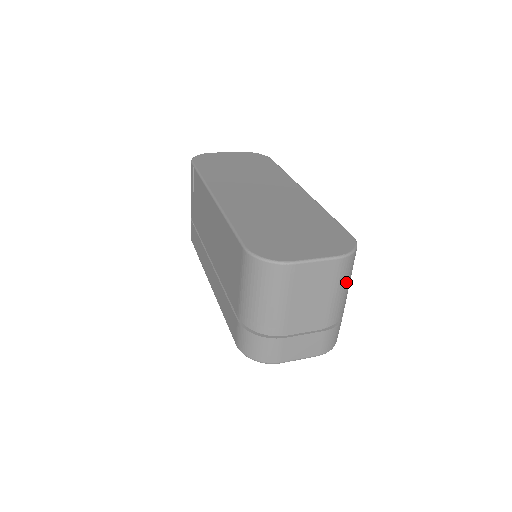
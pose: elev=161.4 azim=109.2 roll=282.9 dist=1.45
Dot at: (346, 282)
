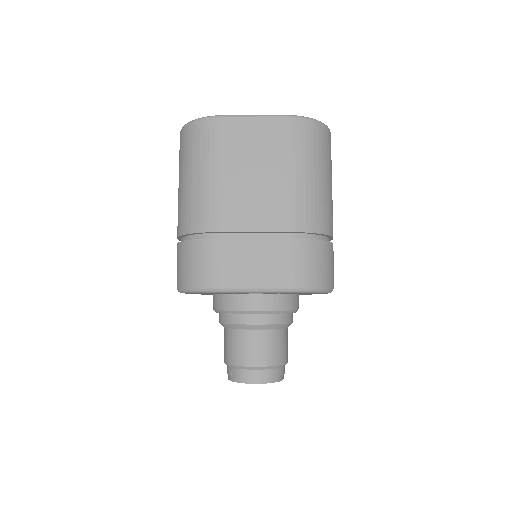
Dot at: (312, 164)
